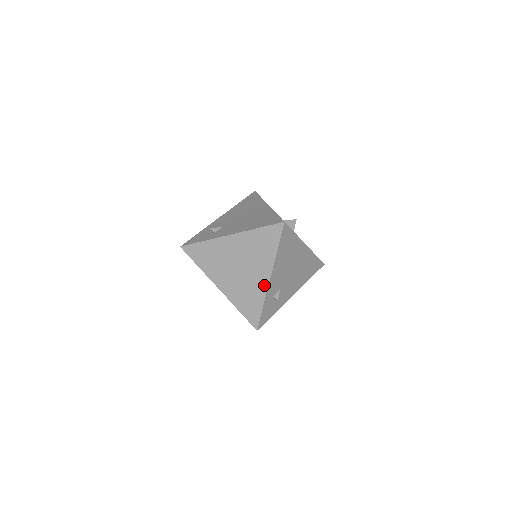
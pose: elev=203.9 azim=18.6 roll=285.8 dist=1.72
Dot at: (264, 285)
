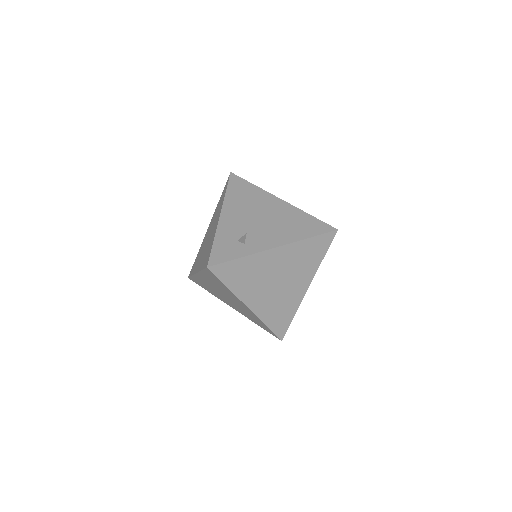
Dot at: (301, 295)
